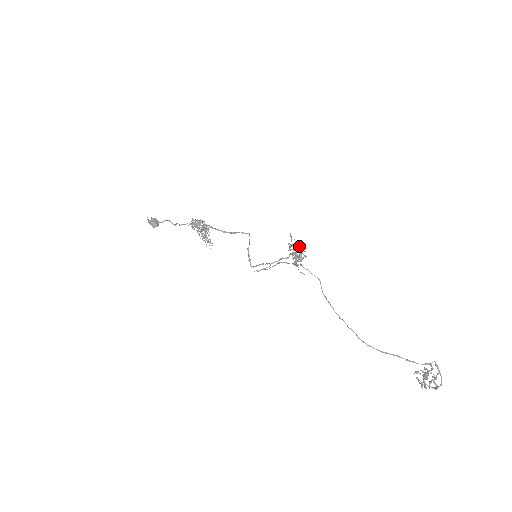
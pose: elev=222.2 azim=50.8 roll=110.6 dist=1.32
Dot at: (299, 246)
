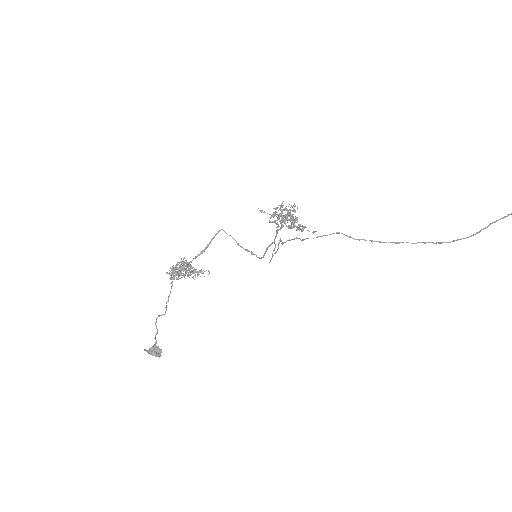
Dot at: (282, 216)
